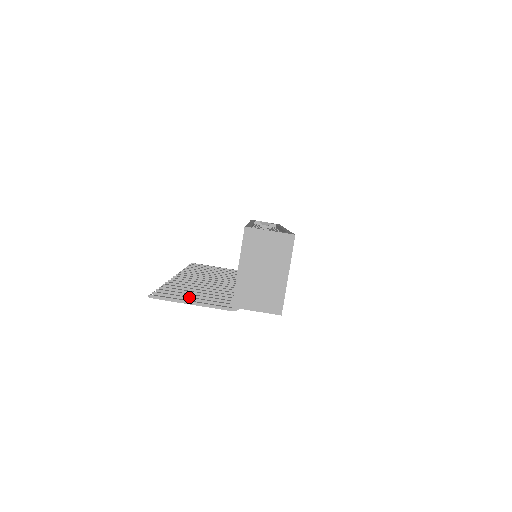
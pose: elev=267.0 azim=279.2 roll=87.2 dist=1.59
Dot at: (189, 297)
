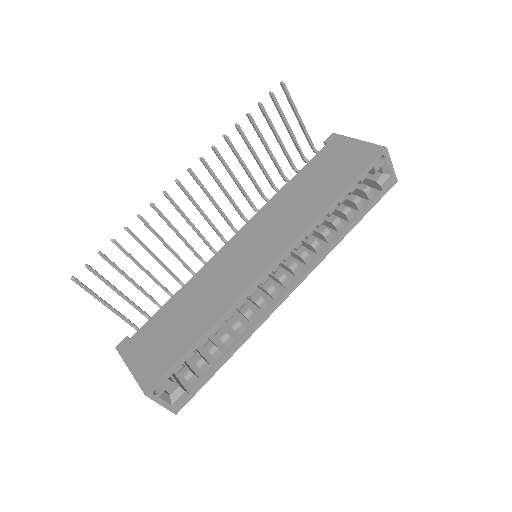
Dot at: (114, 289)
